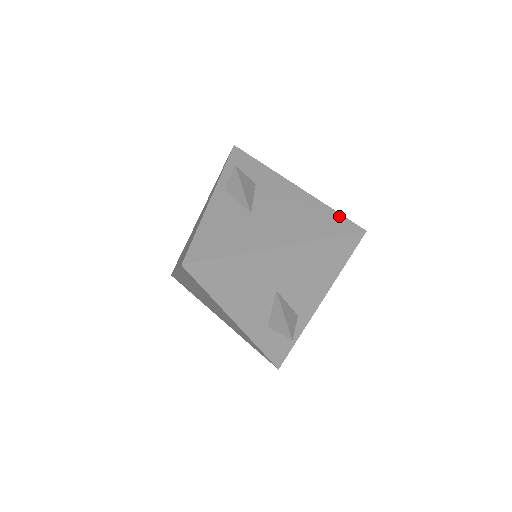
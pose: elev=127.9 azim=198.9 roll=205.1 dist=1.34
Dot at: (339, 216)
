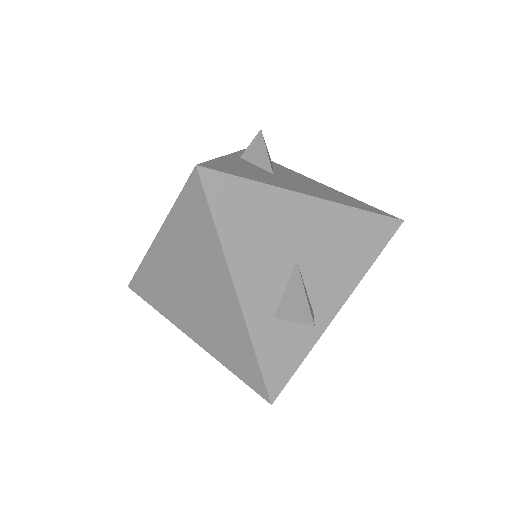
Dot at: (370, 206)
